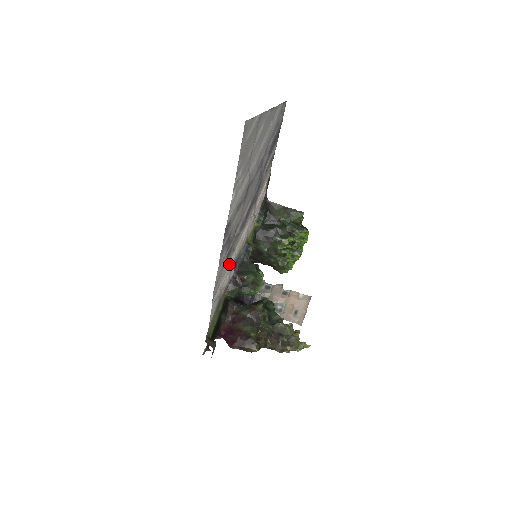
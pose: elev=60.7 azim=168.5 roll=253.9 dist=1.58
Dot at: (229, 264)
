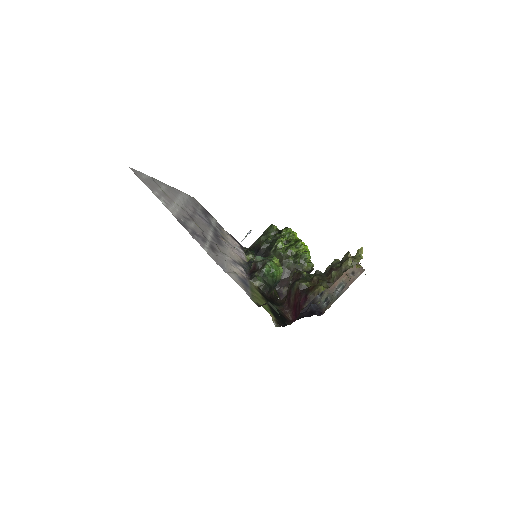
Dot at: (226, 260)
